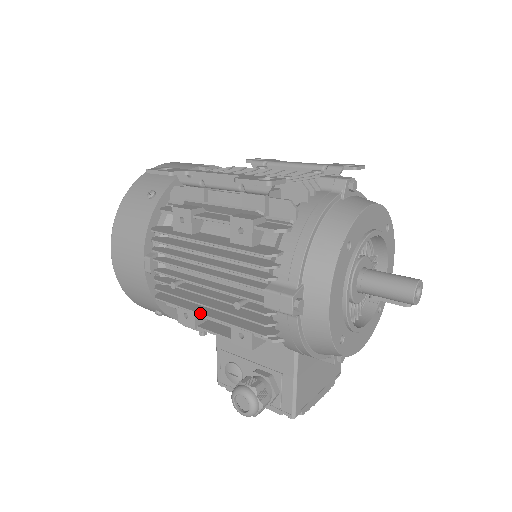
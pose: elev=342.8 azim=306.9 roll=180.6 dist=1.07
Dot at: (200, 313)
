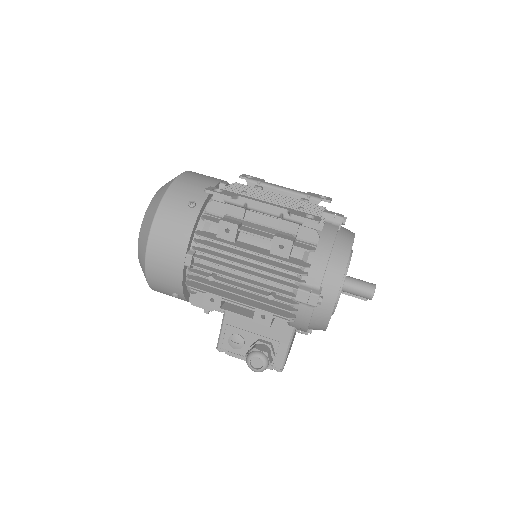
Dot at: (233, 300)
